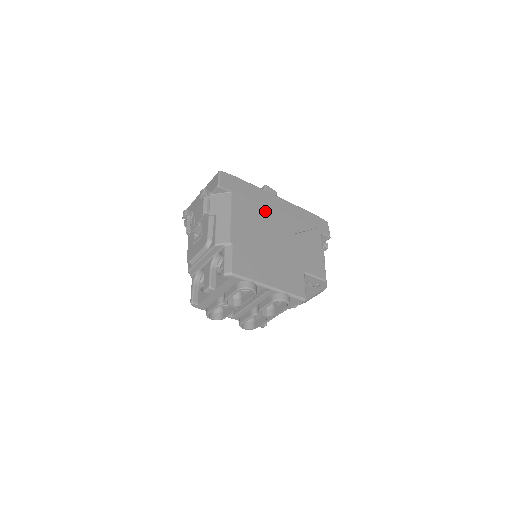
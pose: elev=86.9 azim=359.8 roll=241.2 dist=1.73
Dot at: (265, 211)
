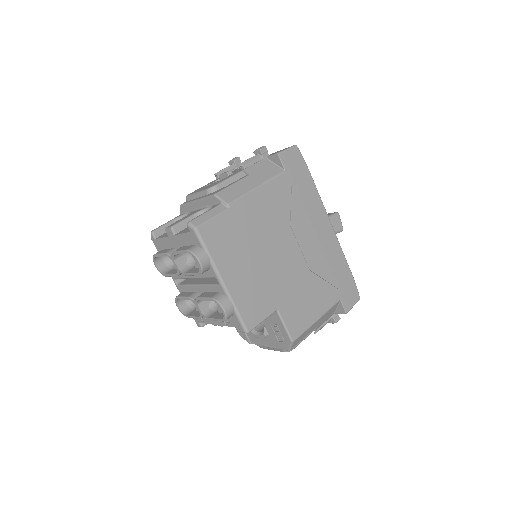
Dot at: (302, 221)
